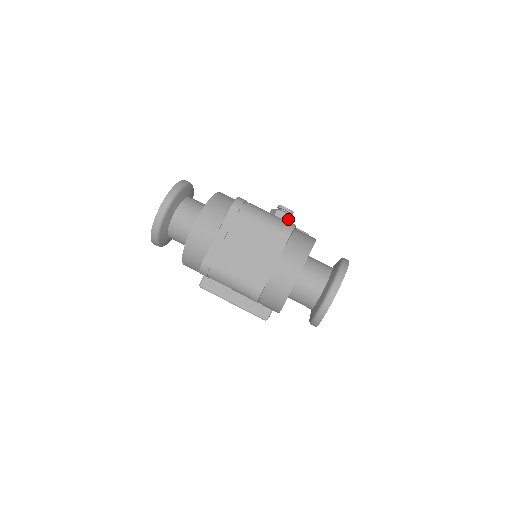
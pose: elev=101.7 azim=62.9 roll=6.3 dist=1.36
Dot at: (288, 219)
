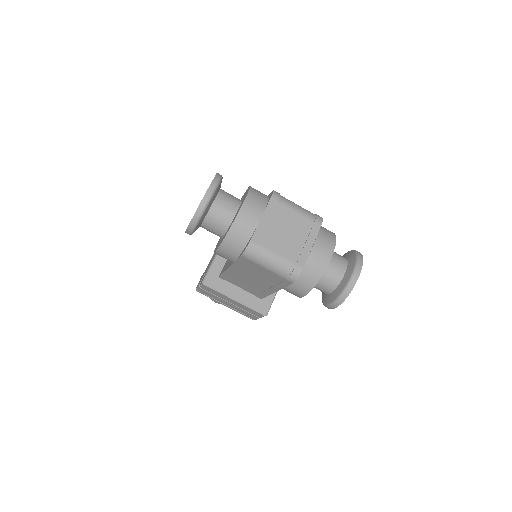
Dot at: occluded
